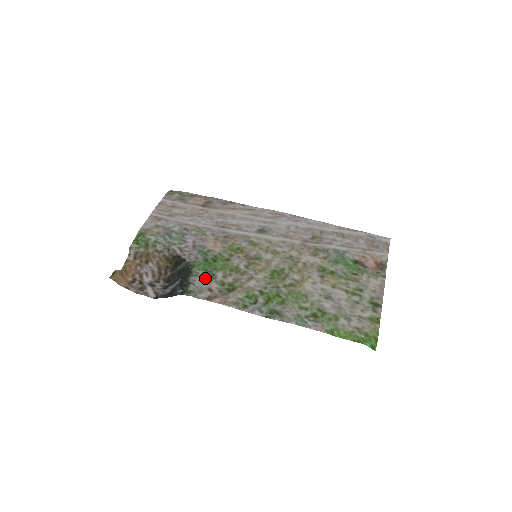
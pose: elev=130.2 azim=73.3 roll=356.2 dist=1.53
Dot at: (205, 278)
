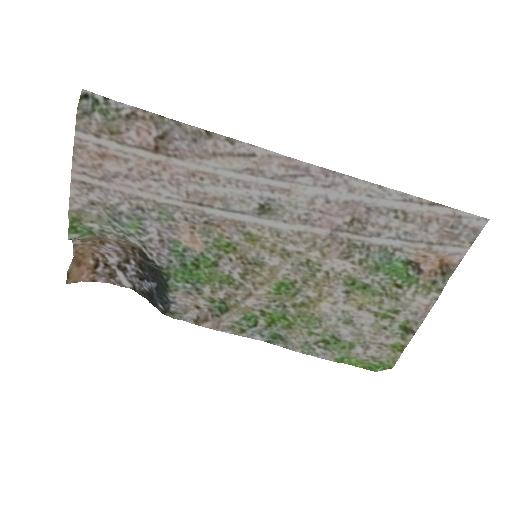
Dot at: (188, 293)
